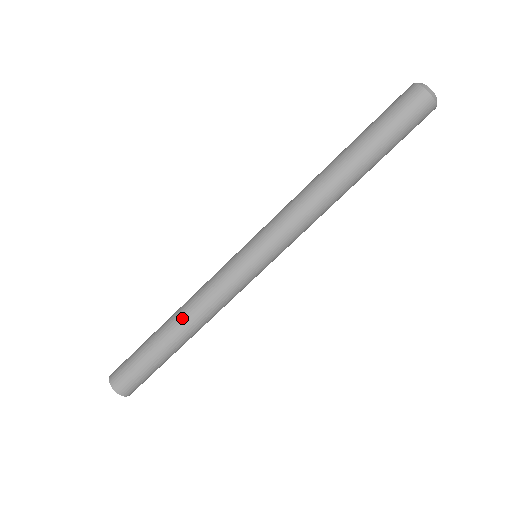
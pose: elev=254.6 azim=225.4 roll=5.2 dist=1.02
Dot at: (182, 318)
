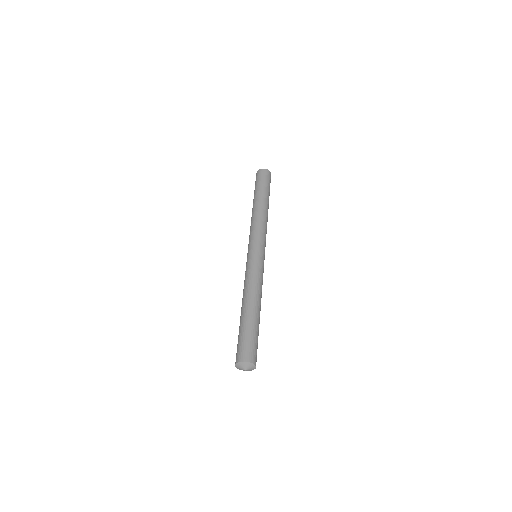
Dot at: (242, 302)
